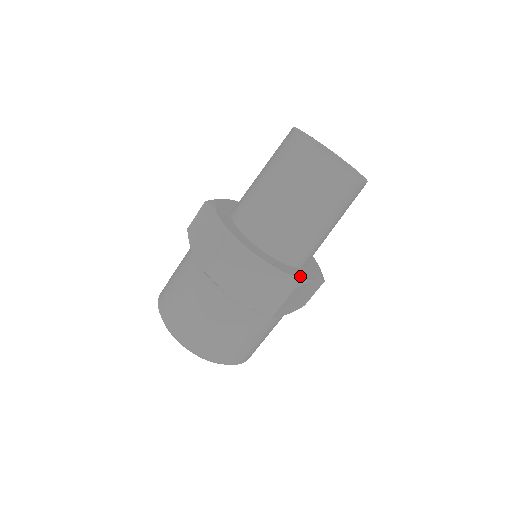
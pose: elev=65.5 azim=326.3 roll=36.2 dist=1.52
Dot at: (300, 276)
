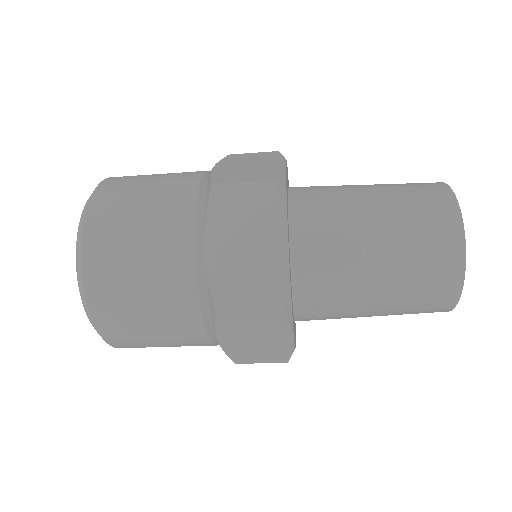
Dot at: occluded
